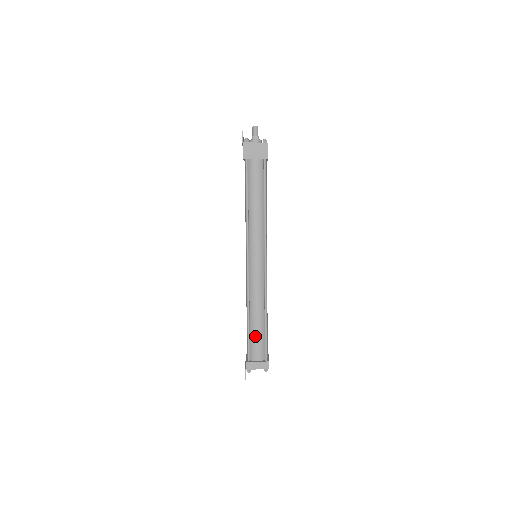
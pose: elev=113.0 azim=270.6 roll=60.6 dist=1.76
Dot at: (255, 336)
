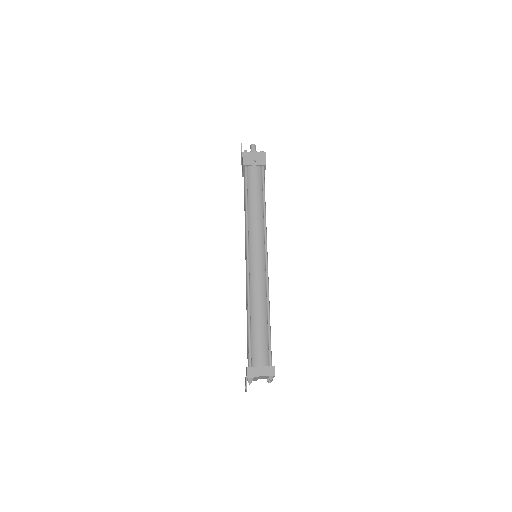
Dot at: (257, 336)
